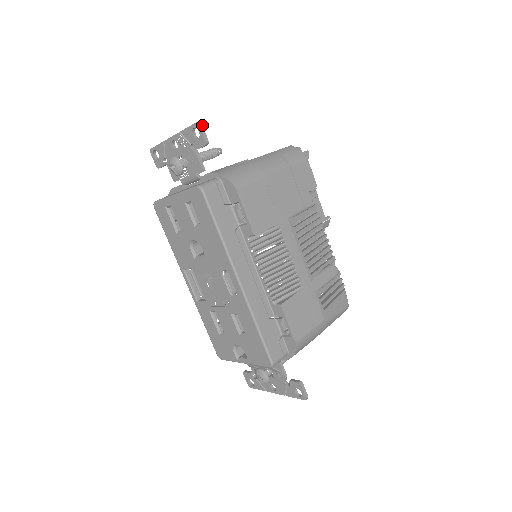
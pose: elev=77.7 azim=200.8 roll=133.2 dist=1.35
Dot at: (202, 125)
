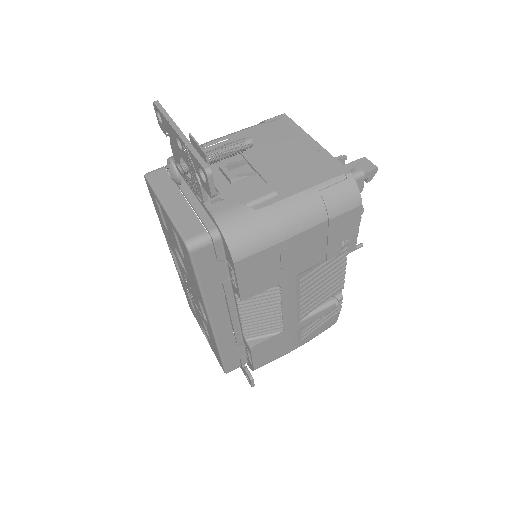
Dot at: (212, 175)
